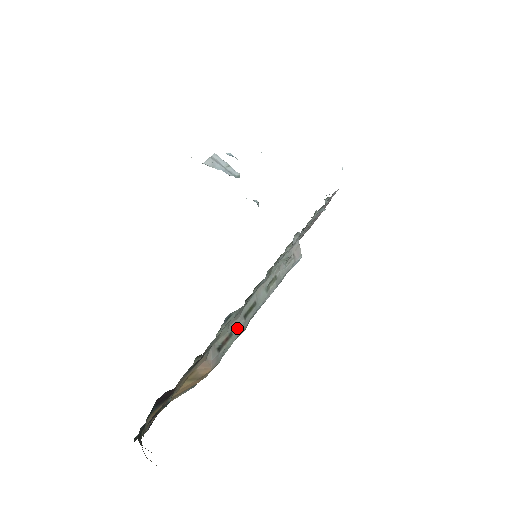
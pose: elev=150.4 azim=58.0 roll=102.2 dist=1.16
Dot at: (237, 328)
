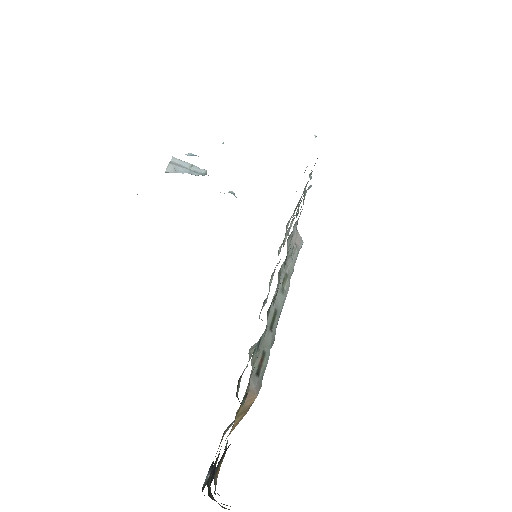
Dot at: (267, 344)
